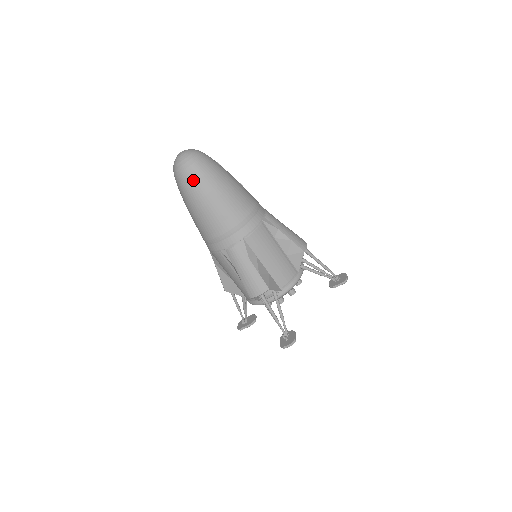
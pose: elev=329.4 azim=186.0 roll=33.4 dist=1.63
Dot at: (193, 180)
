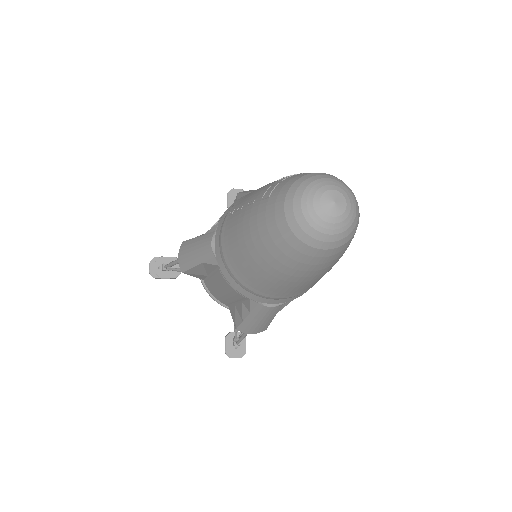
Dot at: (319, 263)
